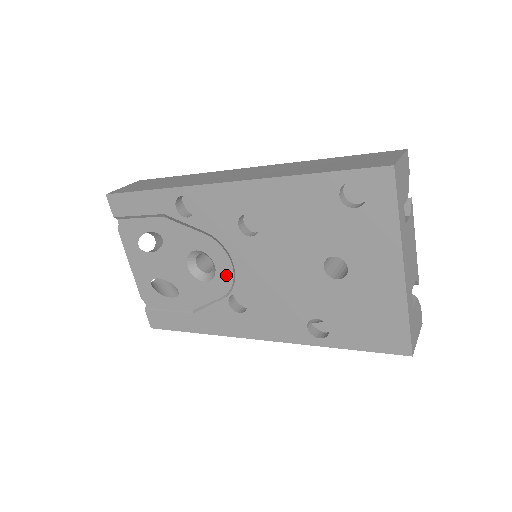
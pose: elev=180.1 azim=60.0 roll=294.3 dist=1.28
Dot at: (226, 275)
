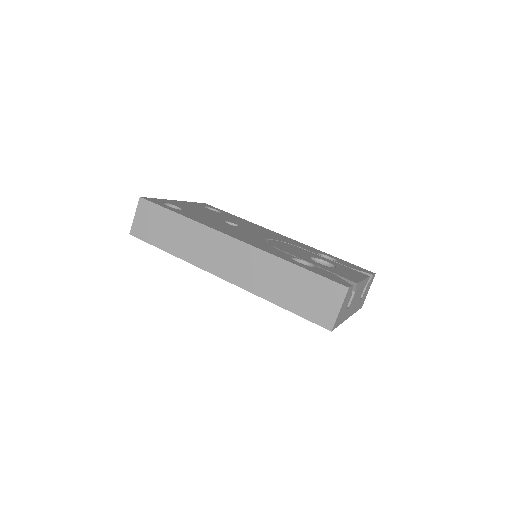
Dot at: occluded
